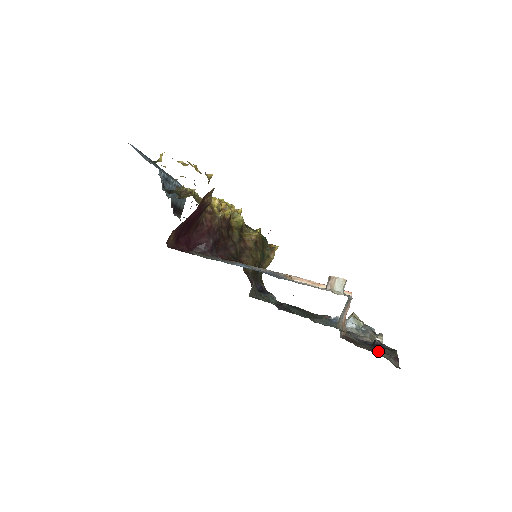
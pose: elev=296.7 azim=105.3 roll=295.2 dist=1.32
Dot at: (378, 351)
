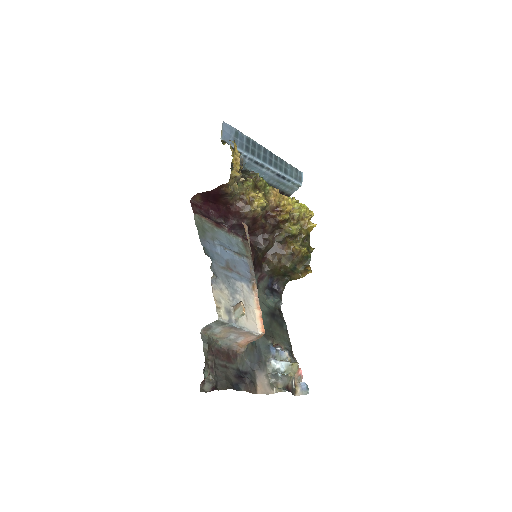
Dot at: (213, 373)
